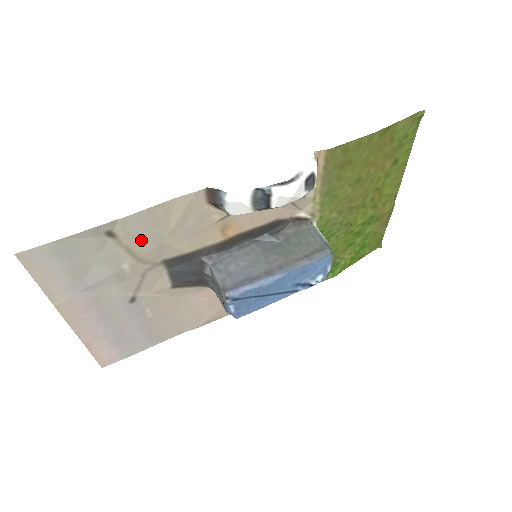
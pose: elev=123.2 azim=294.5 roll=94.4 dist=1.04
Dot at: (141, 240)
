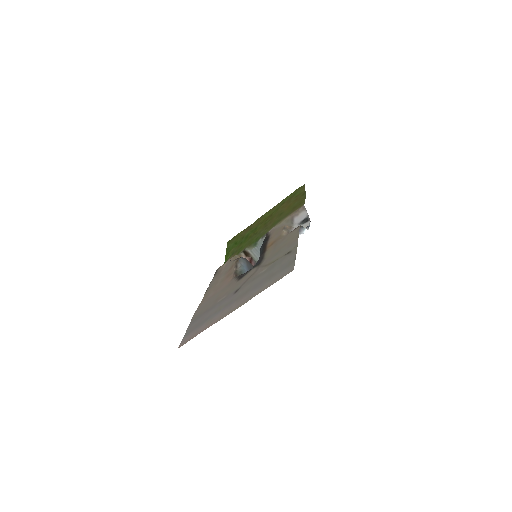
Dot at: (280, 254)
